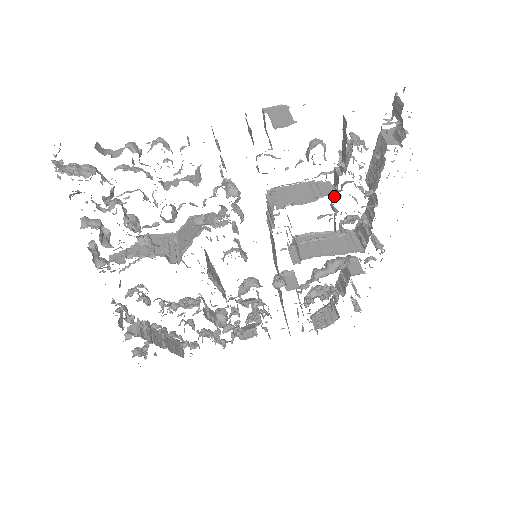
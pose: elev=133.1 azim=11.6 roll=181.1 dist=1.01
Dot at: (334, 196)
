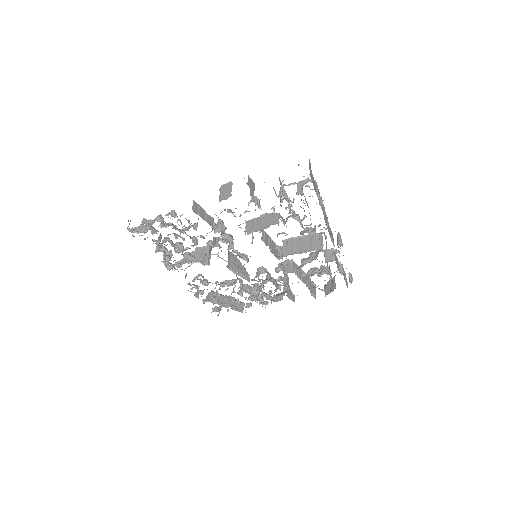
Dot at: (286, 221)
